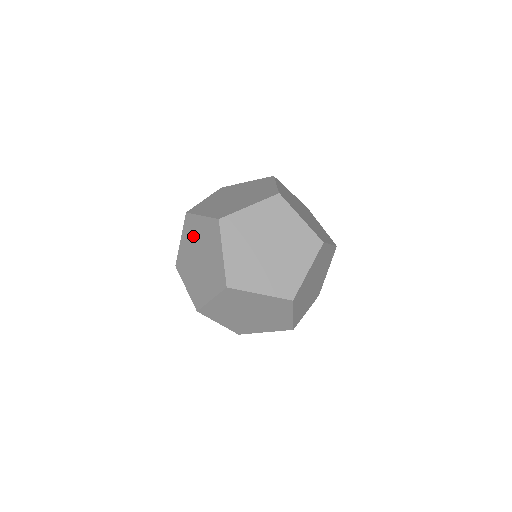
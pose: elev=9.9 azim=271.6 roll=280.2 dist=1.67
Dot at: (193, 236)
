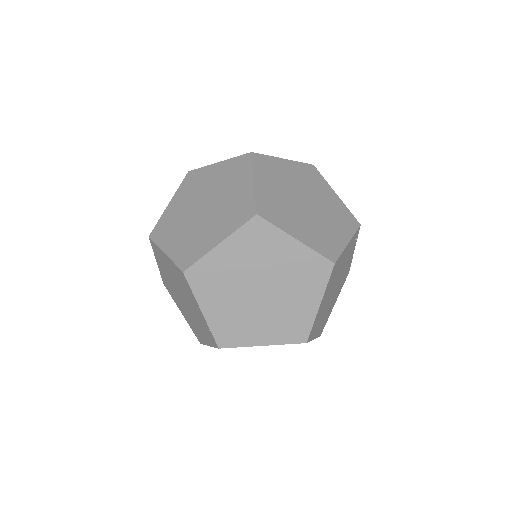
Dot at: (166, 269)
